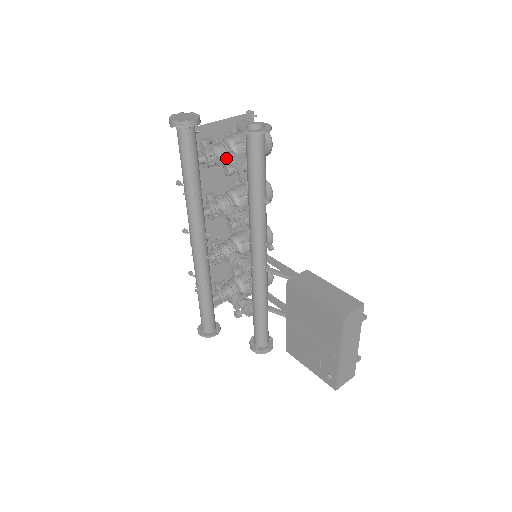
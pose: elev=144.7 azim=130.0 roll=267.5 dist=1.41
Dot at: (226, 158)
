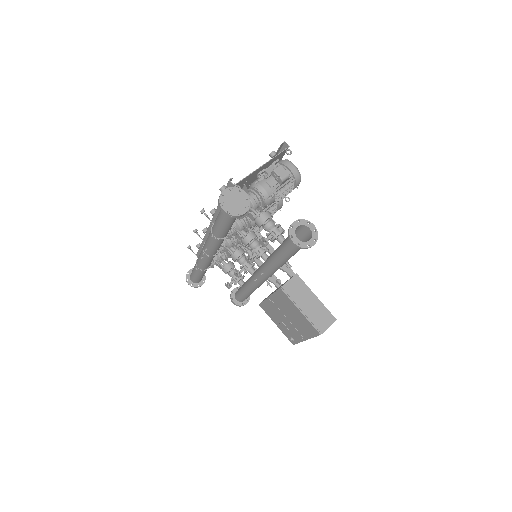
Dot at: (262, 223)
